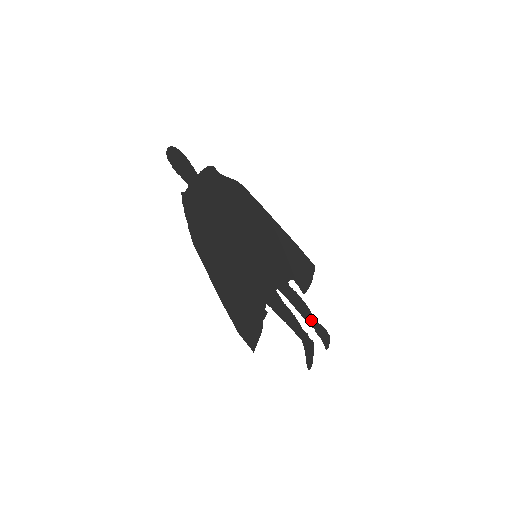
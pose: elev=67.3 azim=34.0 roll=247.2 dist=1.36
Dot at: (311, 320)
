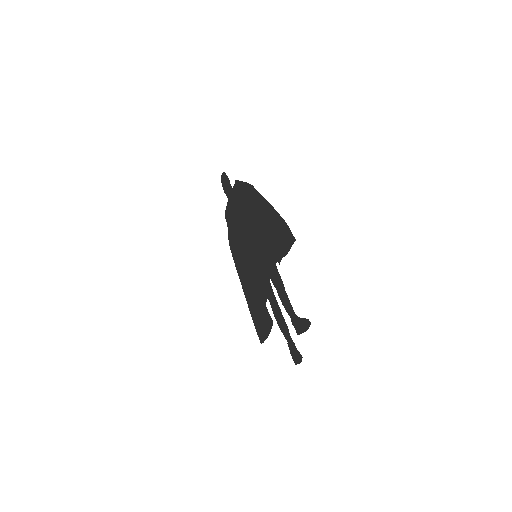
Dot at: (286, 332)
